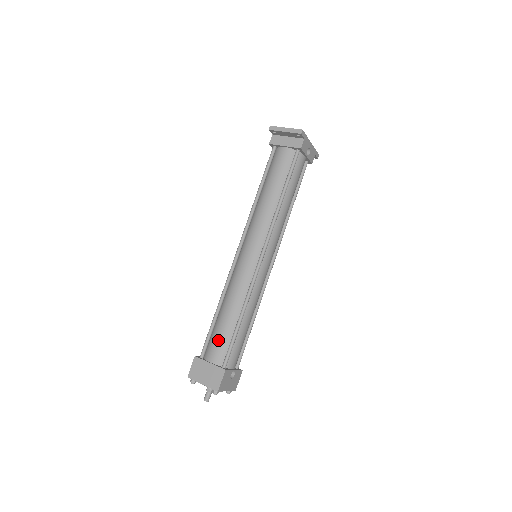
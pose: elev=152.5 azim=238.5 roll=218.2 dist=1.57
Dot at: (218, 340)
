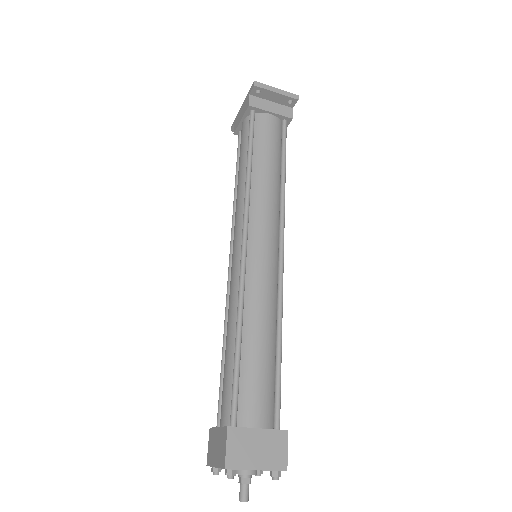
Dot at: (258, 387)
